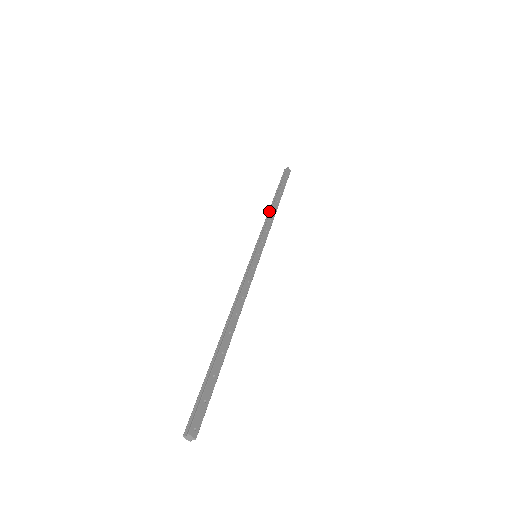
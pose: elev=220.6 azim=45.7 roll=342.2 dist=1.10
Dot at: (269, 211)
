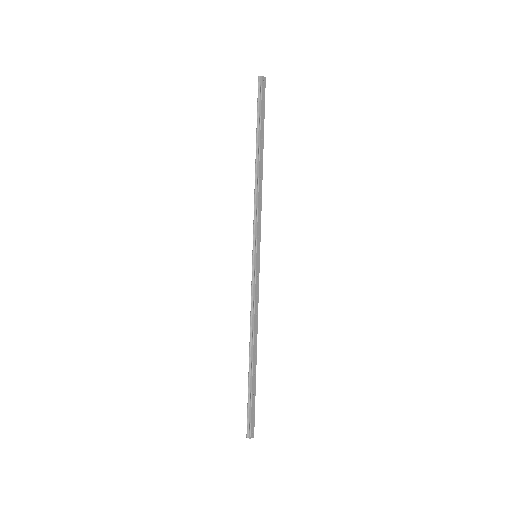
Dot at: (256, 179)
